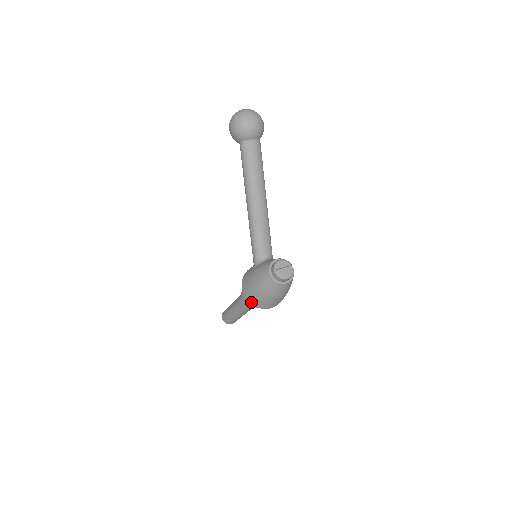
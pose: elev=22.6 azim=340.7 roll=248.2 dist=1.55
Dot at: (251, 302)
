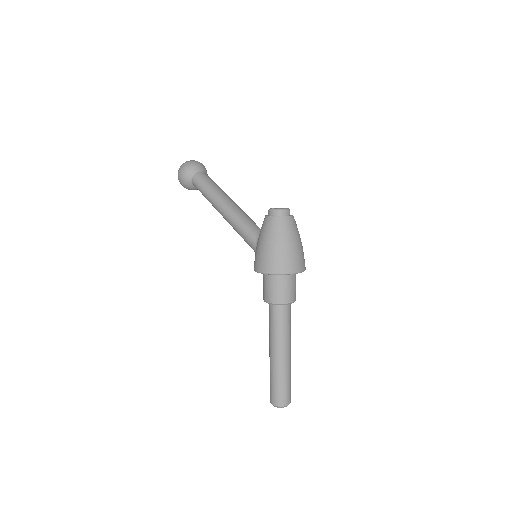
Dot at: (273, 271)
